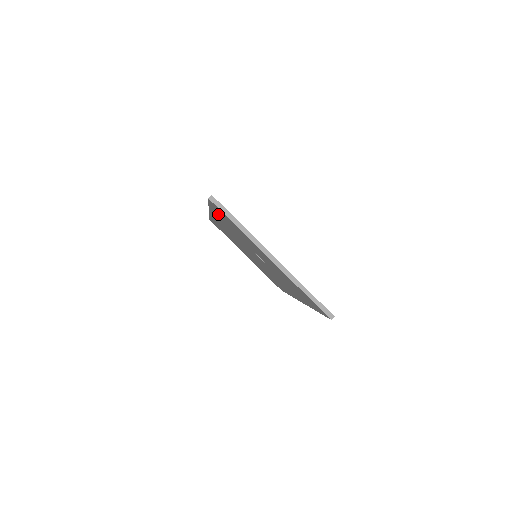
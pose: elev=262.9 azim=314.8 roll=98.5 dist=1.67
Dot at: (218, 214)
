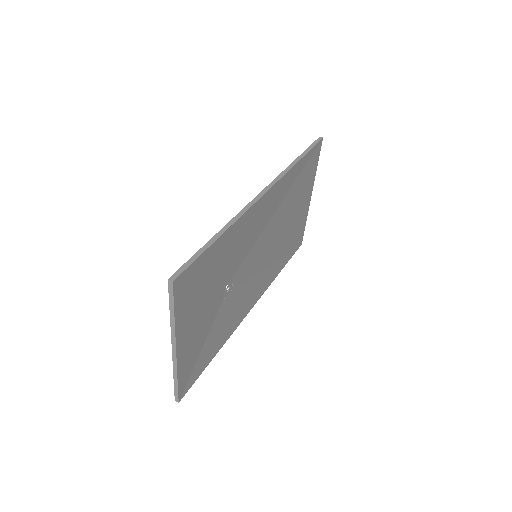
Dot at: occluded
